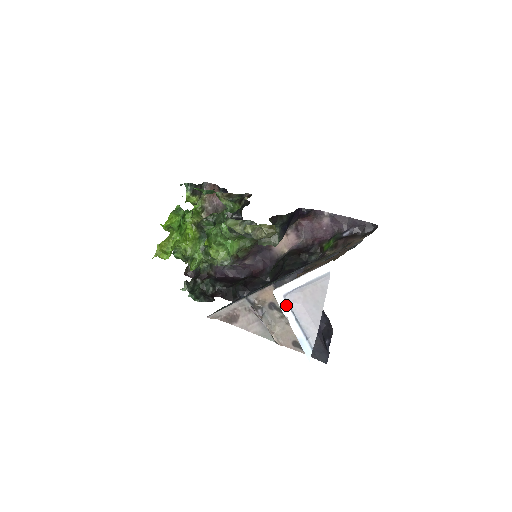
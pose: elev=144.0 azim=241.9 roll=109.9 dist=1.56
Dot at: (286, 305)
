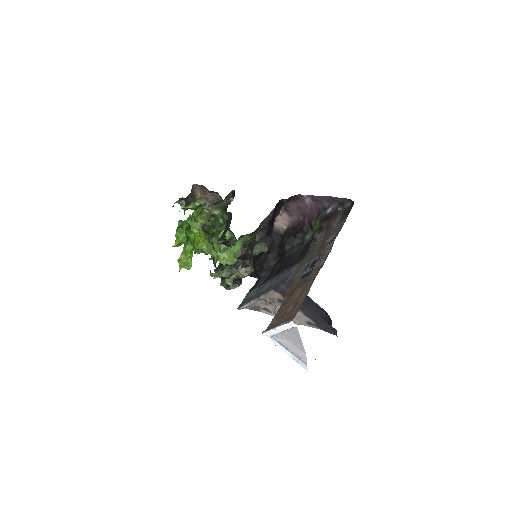
Dot at: (275, 342)
